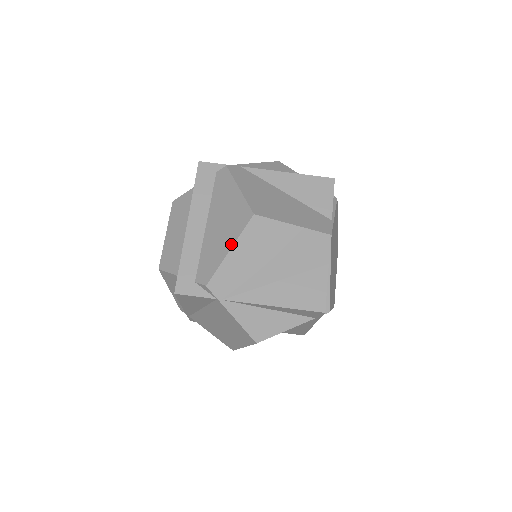
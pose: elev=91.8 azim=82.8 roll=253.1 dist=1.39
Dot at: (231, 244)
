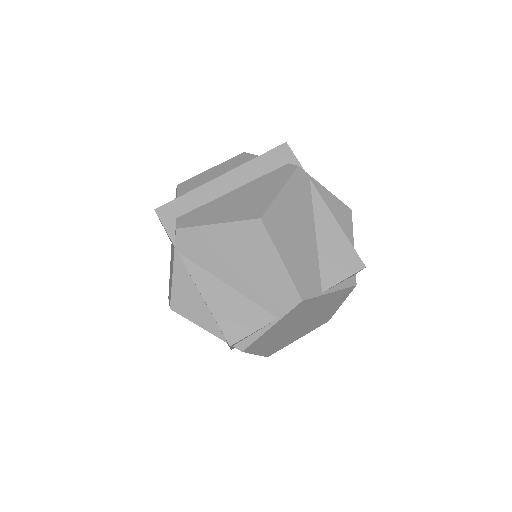
Dot at: (223, 221)
